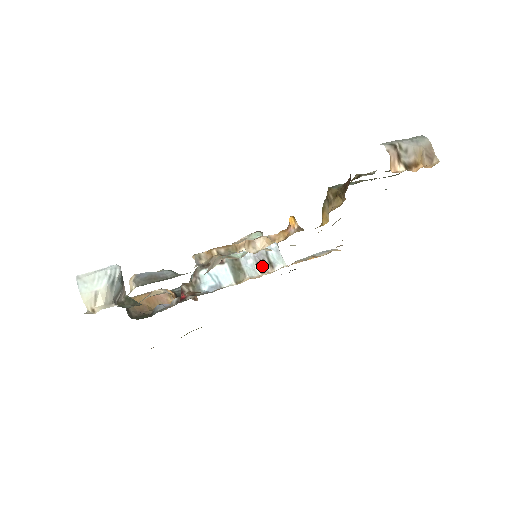
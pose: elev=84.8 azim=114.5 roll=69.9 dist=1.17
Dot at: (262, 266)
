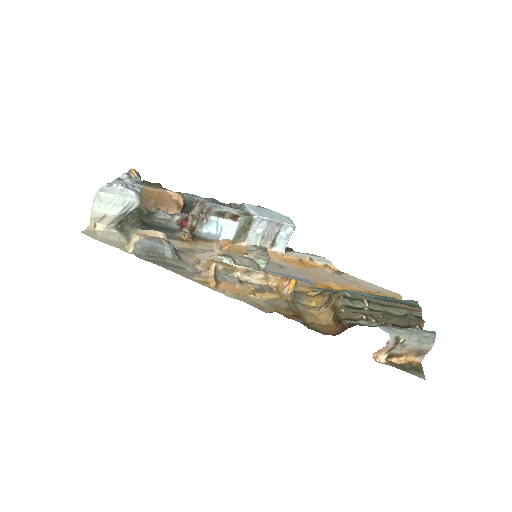
Dot at: (265, 241)
